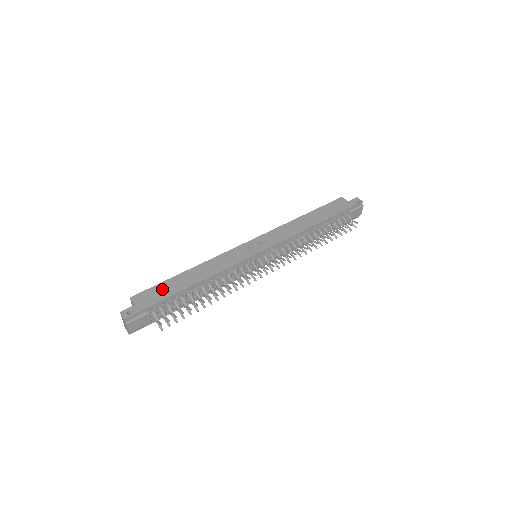
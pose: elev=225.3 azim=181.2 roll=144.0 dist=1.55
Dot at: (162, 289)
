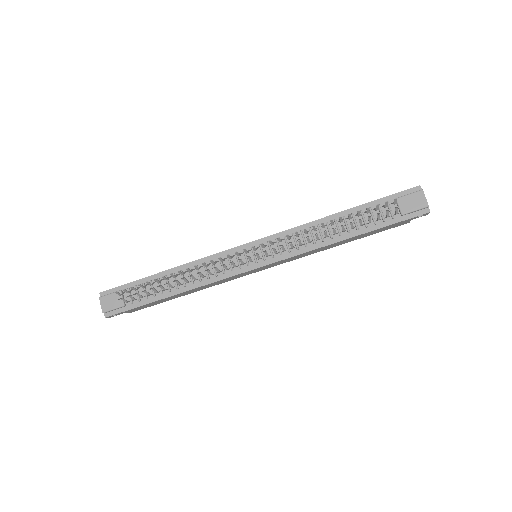
Dot at: occluded
